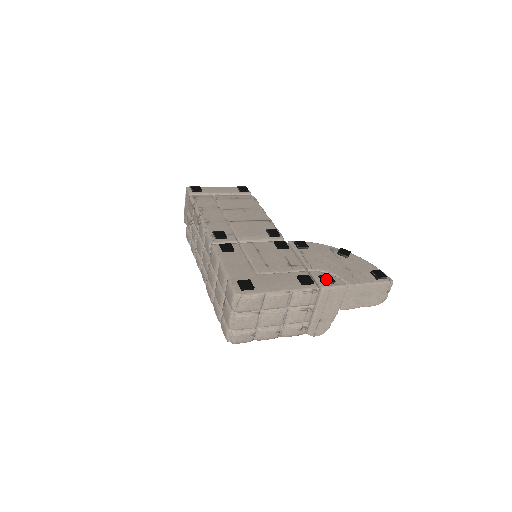
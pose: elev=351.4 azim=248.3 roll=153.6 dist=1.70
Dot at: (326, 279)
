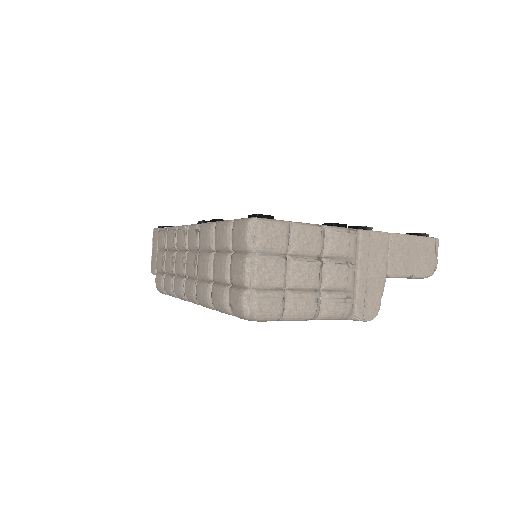
Dot at: (360, 226)
